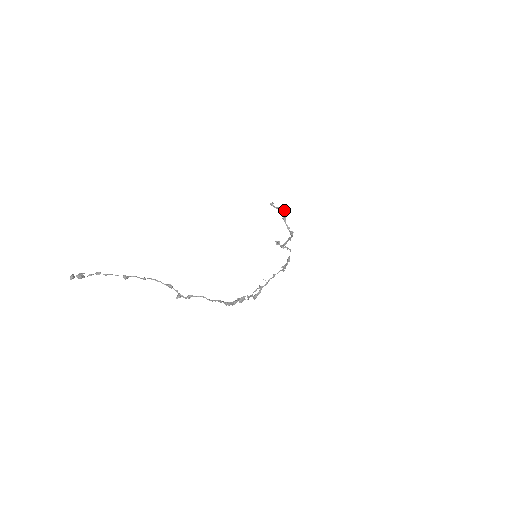
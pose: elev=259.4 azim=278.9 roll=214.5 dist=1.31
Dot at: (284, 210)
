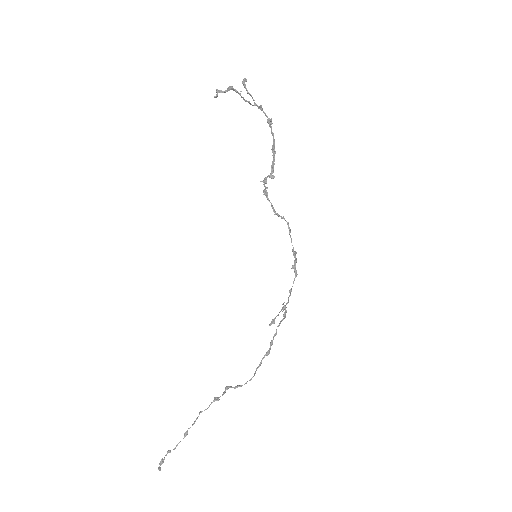
Dot at: occluded
